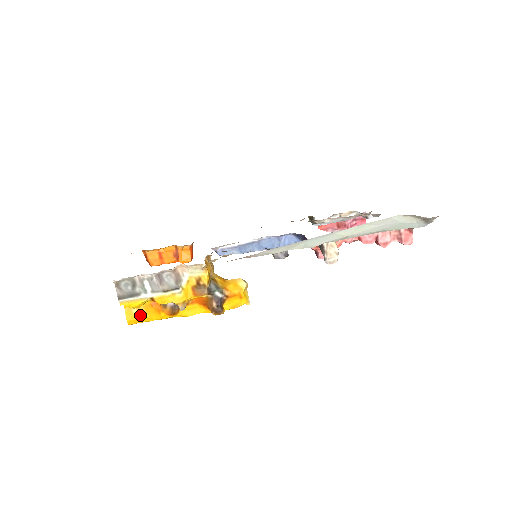
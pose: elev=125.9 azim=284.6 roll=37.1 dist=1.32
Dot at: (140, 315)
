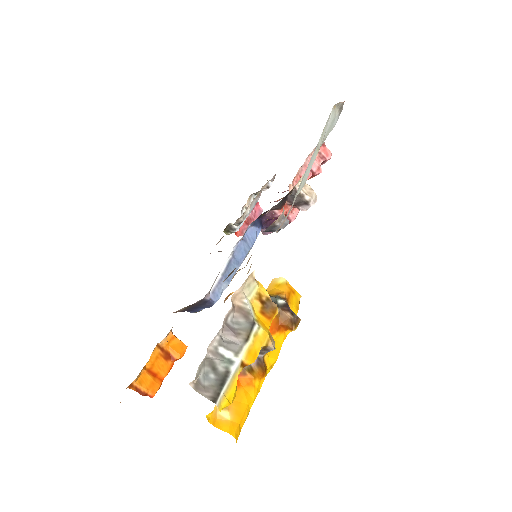
Dot at: (237, 413)
